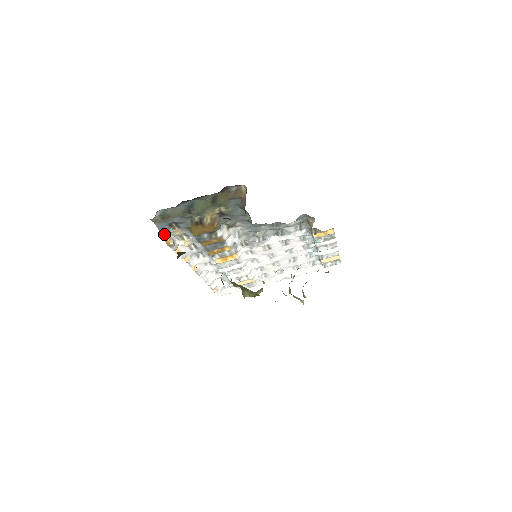
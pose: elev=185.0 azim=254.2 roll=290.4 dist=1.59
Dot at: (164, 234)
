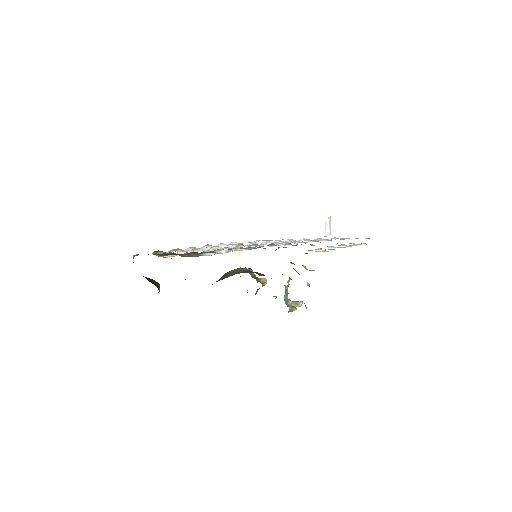
Dot at: occluded
